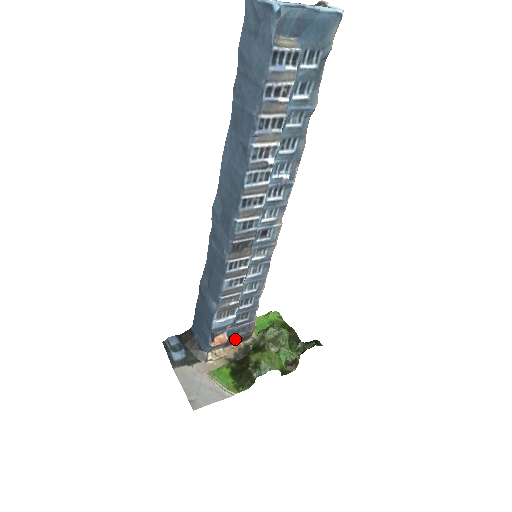
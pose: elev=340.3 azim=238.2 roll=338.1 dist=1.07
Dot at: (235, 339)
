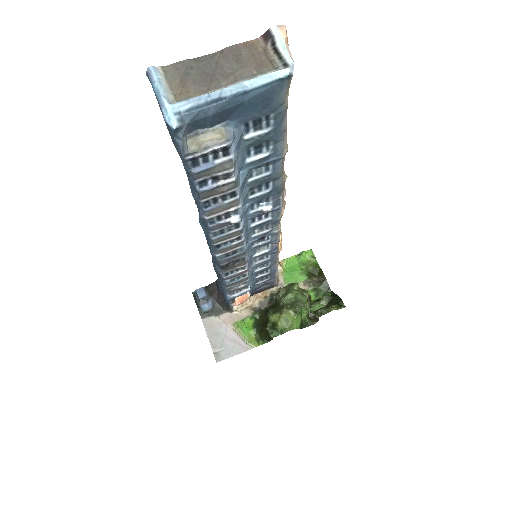
Dot at: (260, 290)
